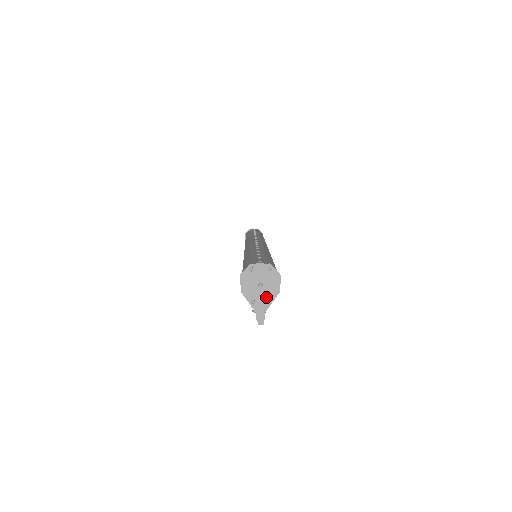
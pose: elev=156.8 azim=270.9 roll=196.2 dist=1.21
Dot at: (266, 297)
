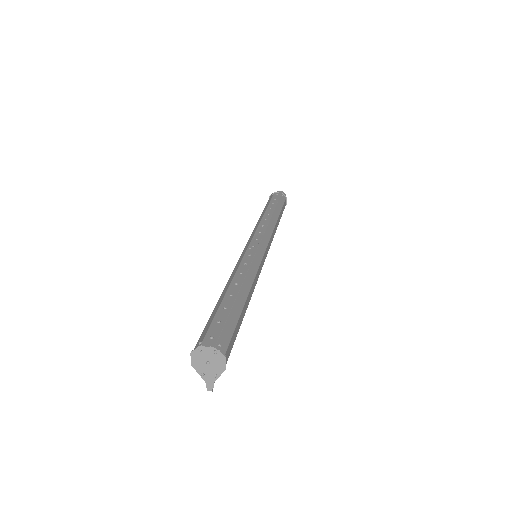
Dot at: (214, 372)
